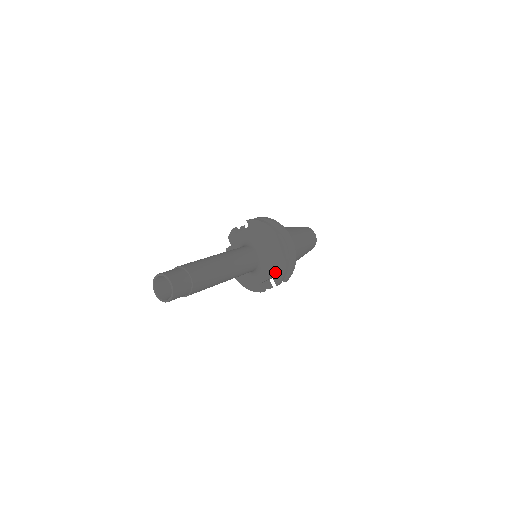
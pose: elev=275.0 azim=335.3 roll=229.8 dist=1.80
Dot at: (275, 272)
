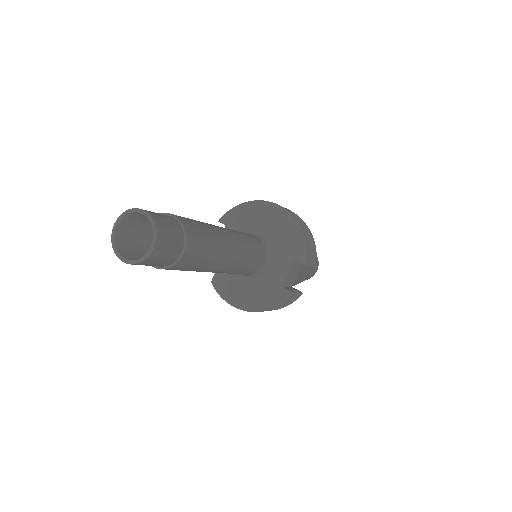
Dot at: (293, 250)
